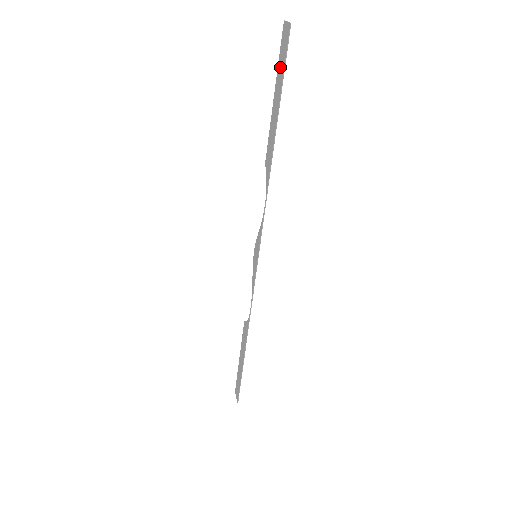
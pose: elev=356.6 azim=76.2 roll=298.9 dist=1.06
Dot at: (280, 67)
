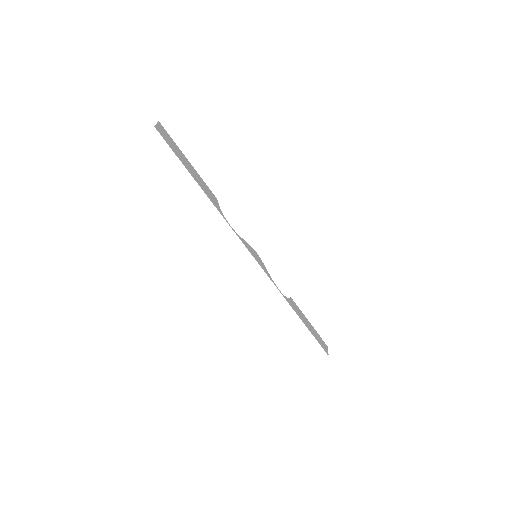
Dot at: (174, 147)
